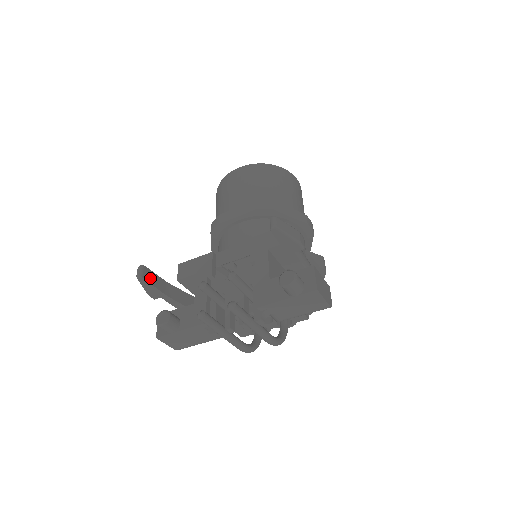
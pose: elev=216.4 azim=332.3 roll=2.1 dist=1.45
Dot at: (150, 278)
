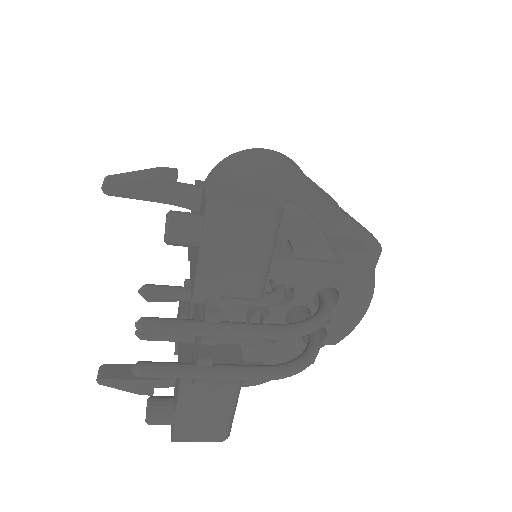
Dot at: (117, 374)
